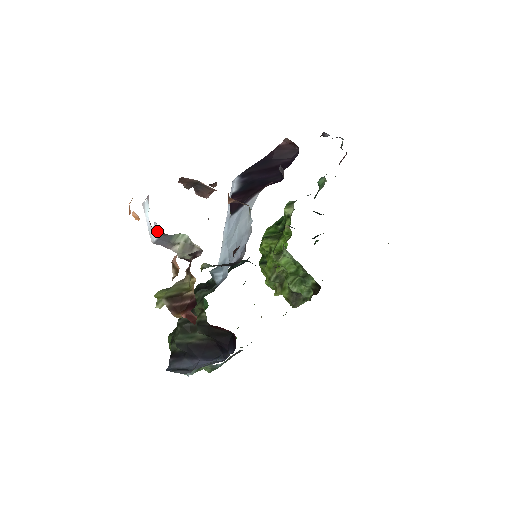
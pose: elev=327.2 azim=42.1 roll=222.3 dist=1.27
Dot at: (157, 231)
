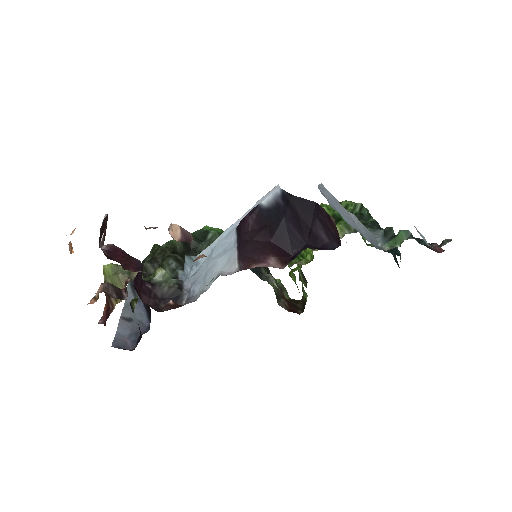
Dot at: occluded
